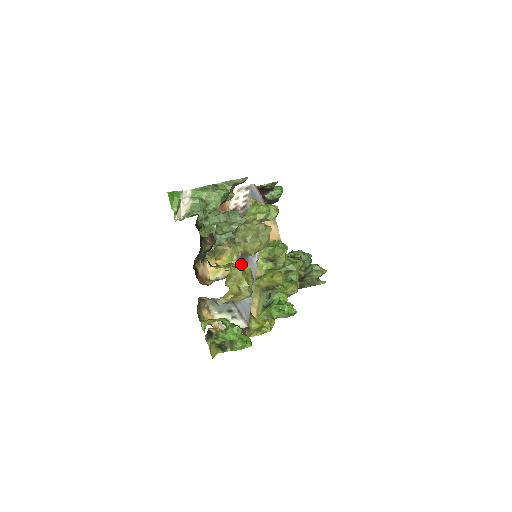
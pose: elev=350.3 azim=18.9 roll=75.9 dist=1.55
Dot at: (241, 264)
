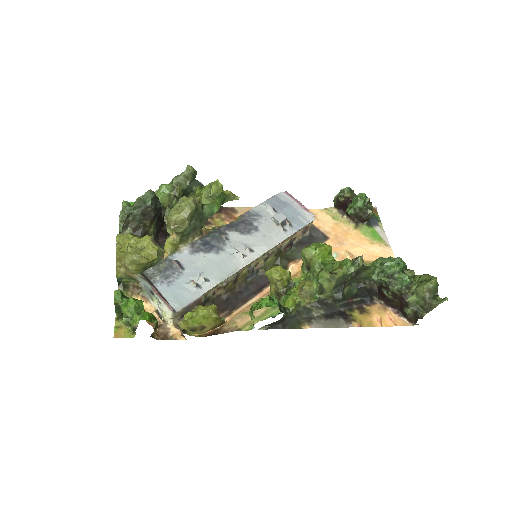
Dot at: (197, 253)
